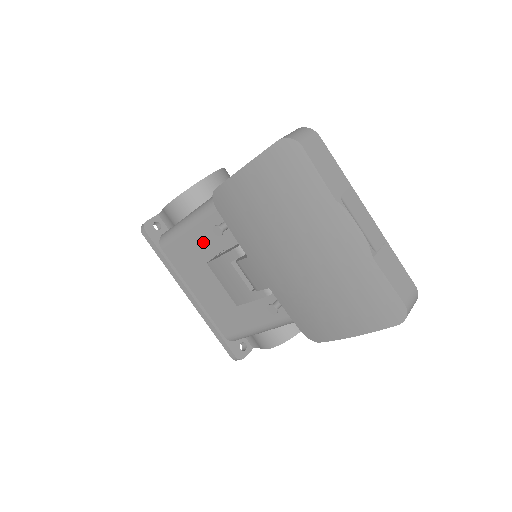
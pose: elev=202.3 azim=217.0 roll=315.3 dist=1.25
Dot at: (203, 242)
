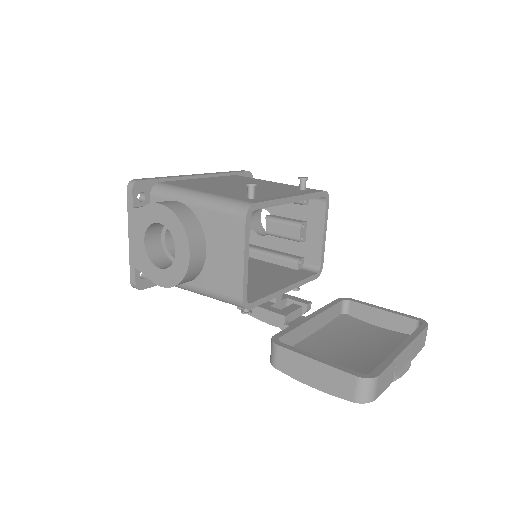
Dot at: occluded
